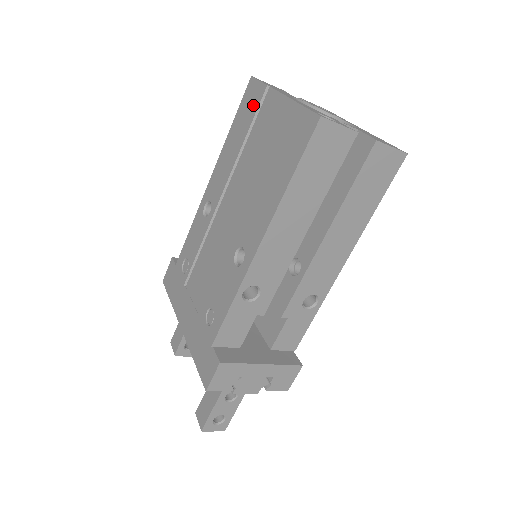
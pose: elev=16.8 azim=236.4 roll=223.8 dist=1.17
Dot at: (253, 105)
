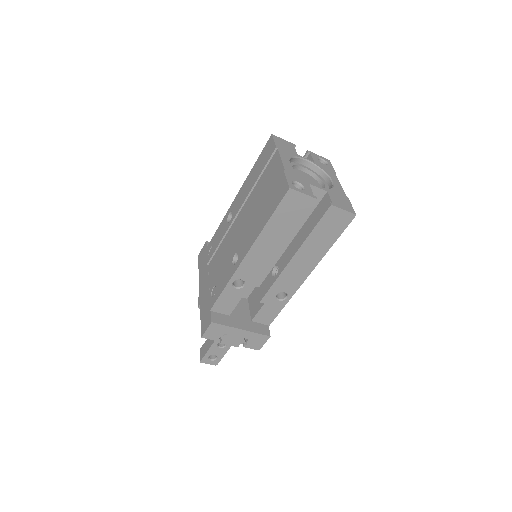
Dot at: (267, 157)
